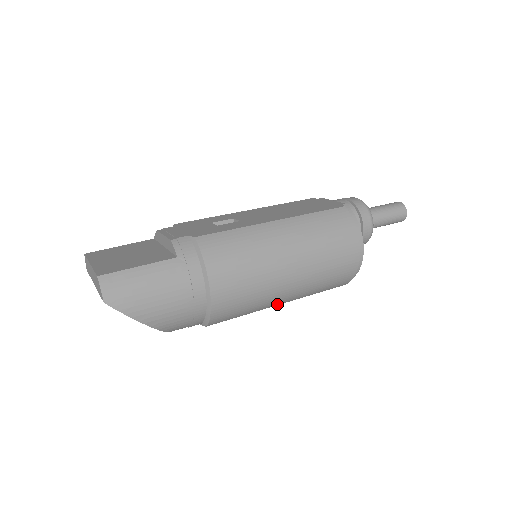
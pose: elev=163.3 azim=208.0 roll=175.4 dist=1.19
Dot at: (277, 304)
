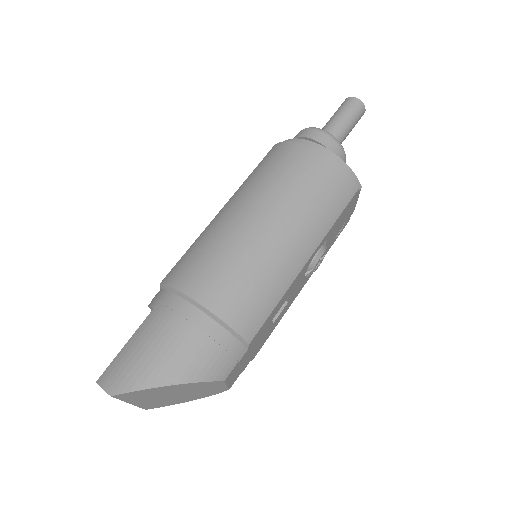
Dot at: (300, 263)
